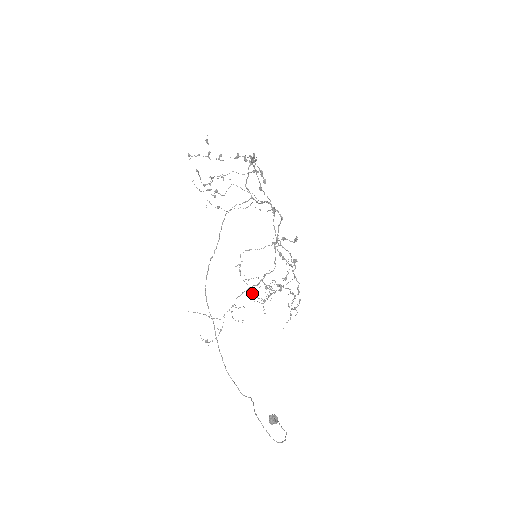
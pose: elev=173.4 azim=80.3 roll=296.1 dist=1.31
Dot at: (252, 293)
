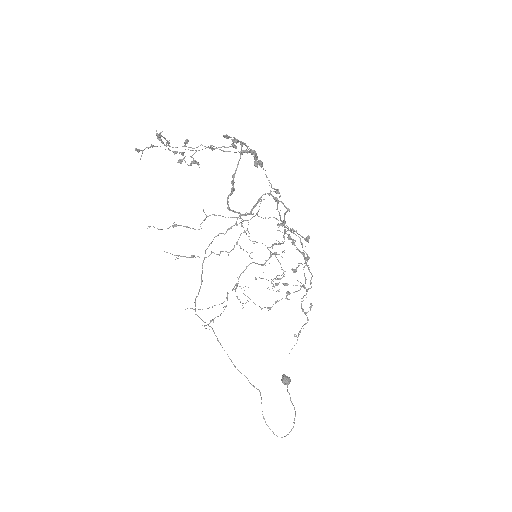
Dot at: occluded
